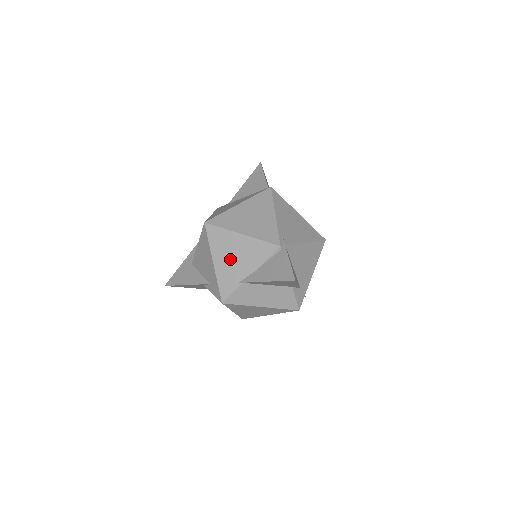
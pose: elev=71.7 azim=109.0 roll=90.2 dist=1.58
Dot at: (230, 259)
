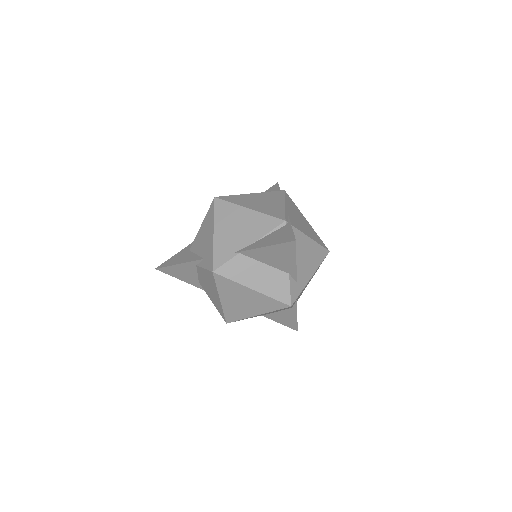
Dot at: (232, 230)
